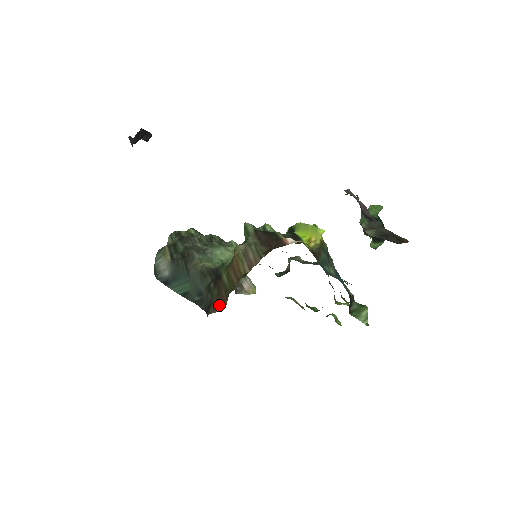
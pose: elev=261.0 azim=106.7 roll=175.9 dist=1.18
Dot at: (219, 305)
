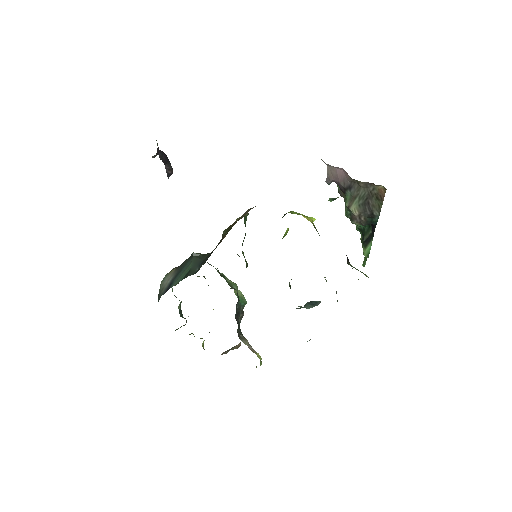
Dot at: occluded
